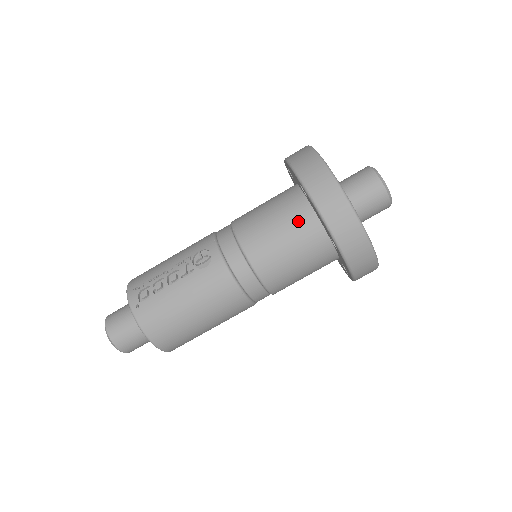
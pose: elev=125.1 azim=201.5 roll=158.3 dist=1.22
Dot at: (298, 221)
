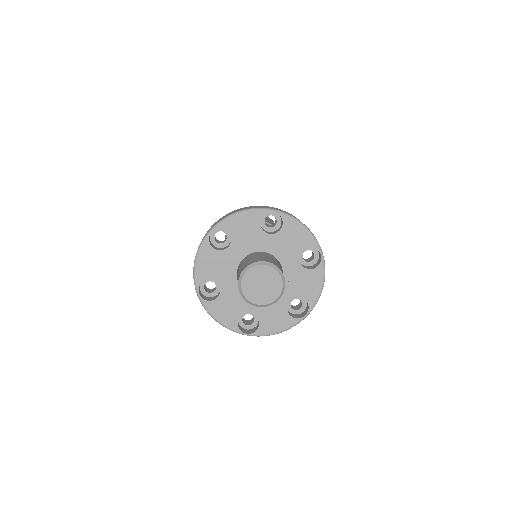
Dot at: occluded
